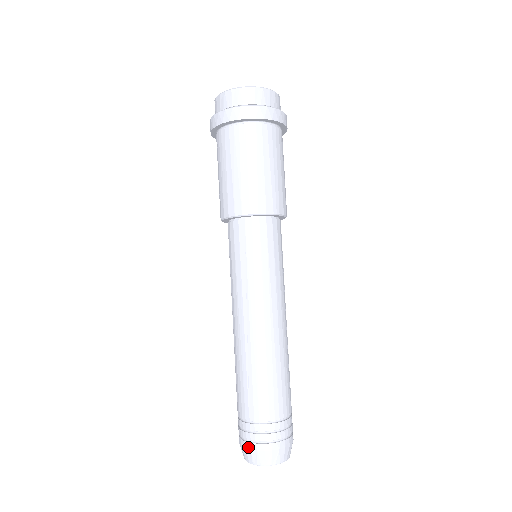
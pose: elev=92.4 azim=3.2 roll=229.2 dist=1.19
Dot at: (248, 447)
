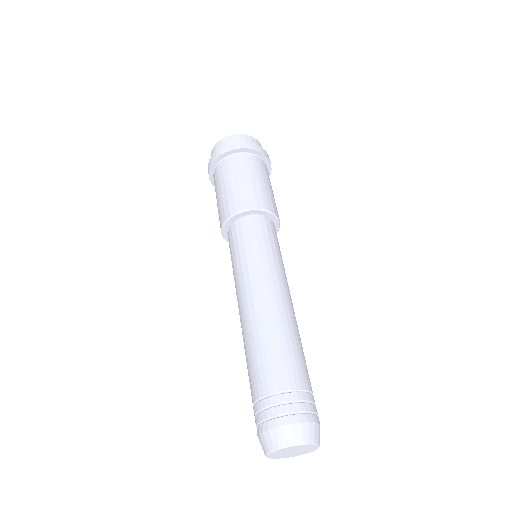
Dot at: (265, 428)
